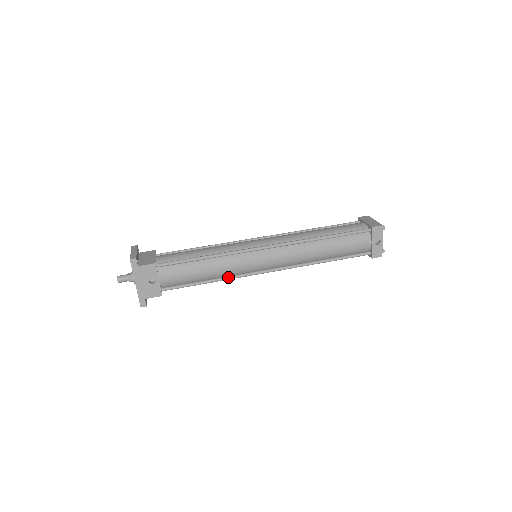
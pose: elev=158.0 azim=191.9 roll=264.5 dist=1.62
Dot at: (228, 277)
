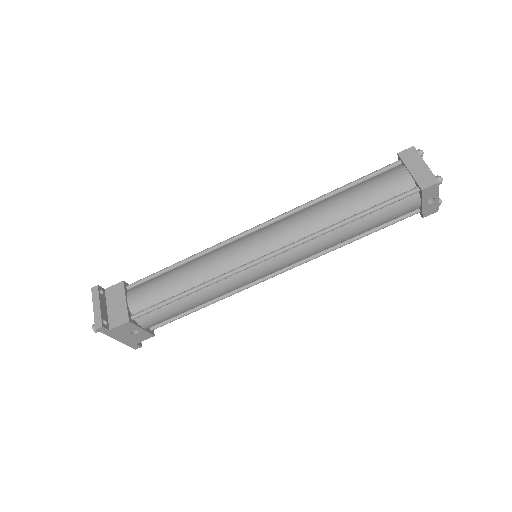
Dot at: (227, 295)
